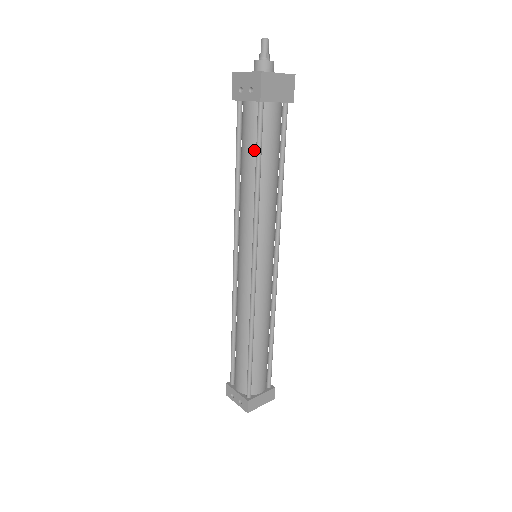
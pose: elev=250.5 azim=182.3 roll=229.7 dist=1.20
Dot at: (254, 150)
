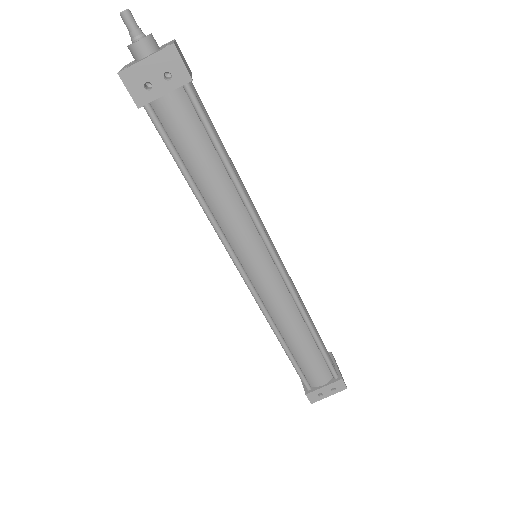
Dot at: (207, 144)
